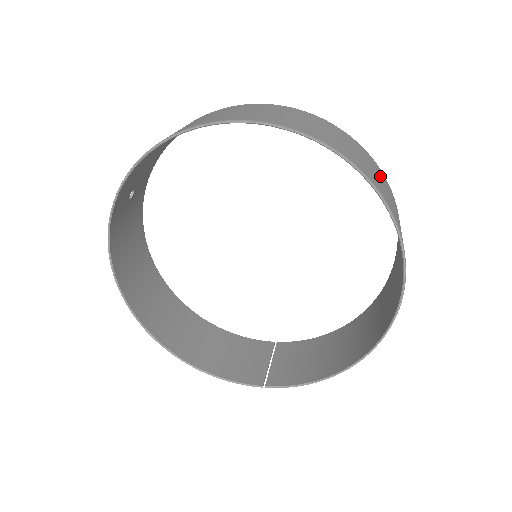
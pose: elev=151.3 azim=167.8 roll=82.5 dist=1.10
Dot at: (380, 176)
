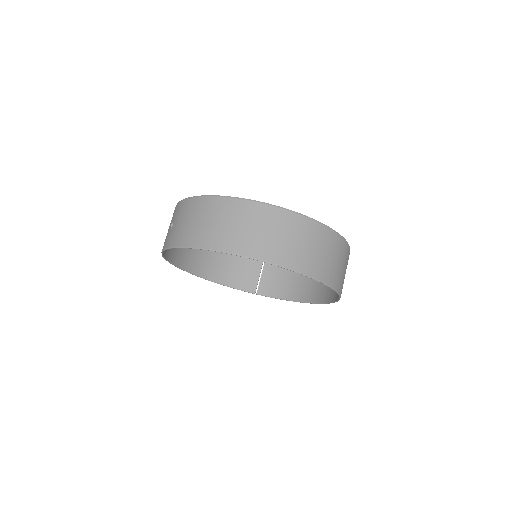
Dot at: (338, 254)
